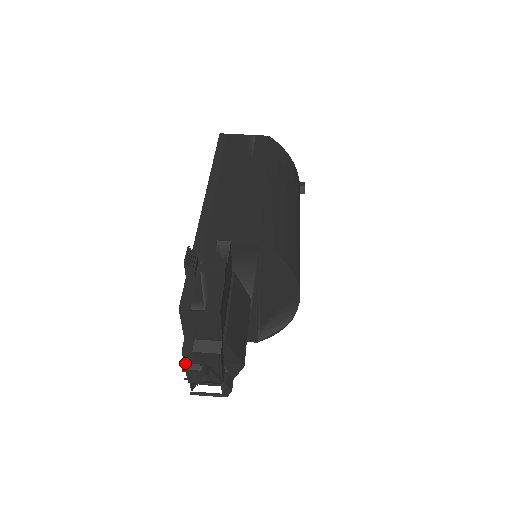
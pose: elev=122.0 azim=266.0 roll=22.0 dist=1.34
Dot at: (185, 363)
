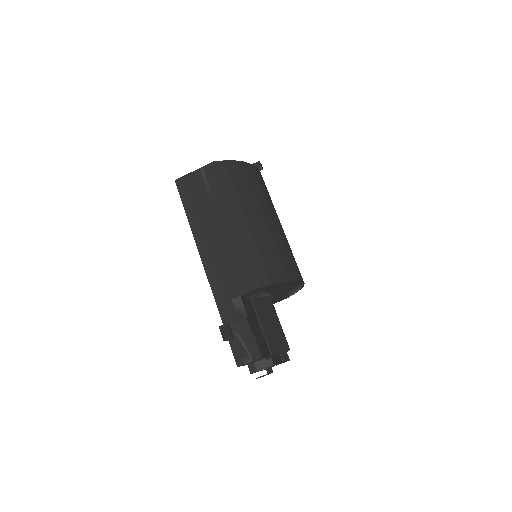
Dot at: occluded
